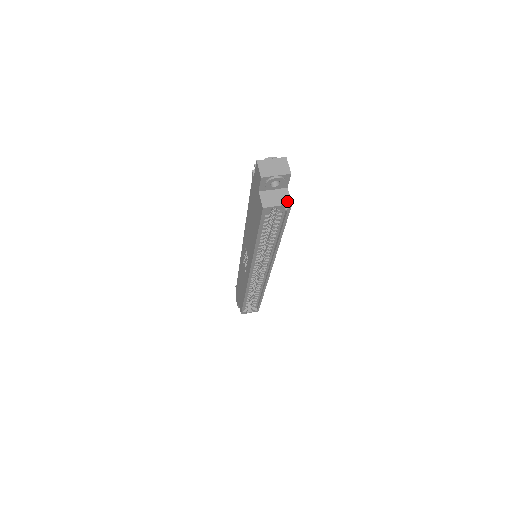
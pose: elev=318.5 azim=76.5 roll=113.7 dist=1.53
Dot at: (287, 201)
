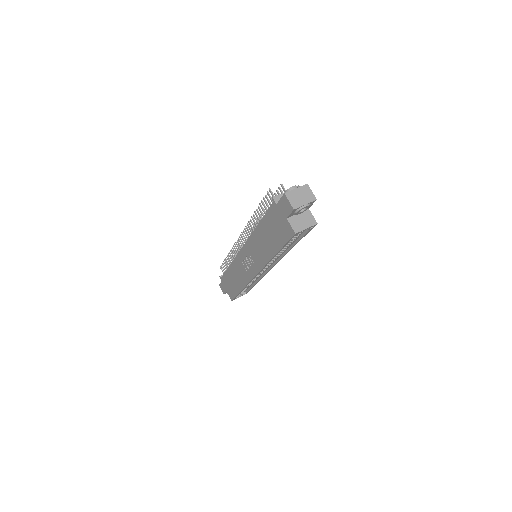
Dot at: (313, 222)
